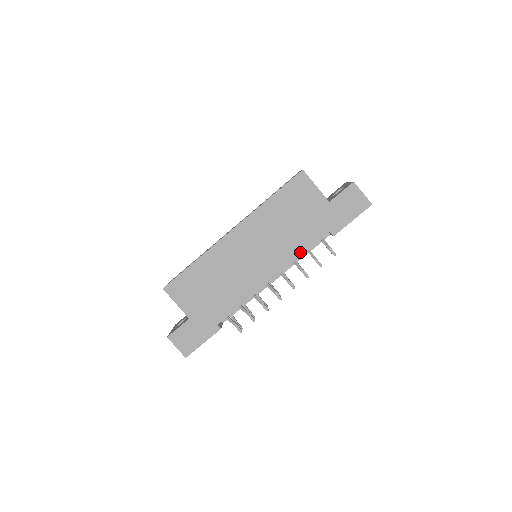
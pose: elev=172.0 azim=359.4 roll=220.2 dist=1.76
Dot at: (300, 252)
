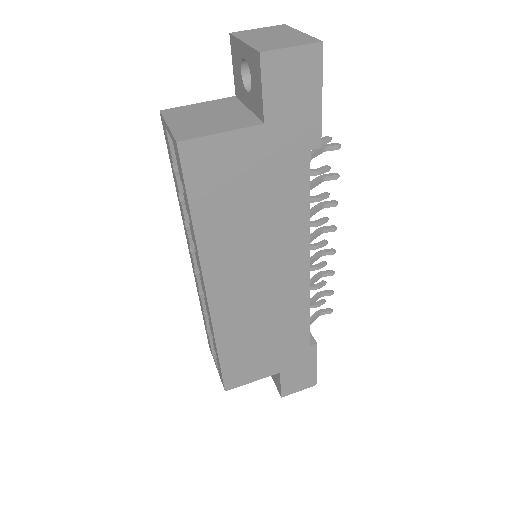
Dot at: (304, 212)
